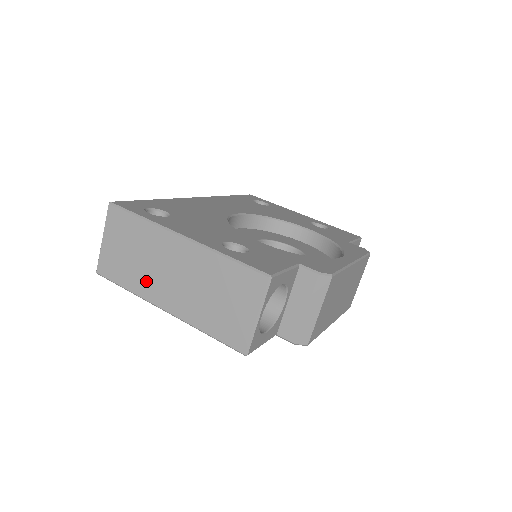
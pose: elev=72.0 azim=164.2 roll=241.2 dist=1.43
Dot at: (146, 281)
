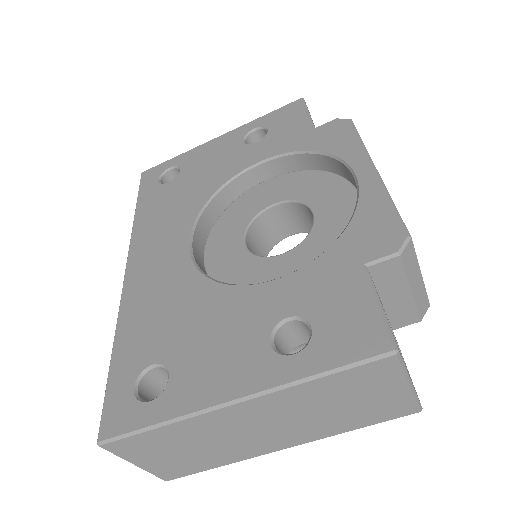
Dot at: (234, 451)
